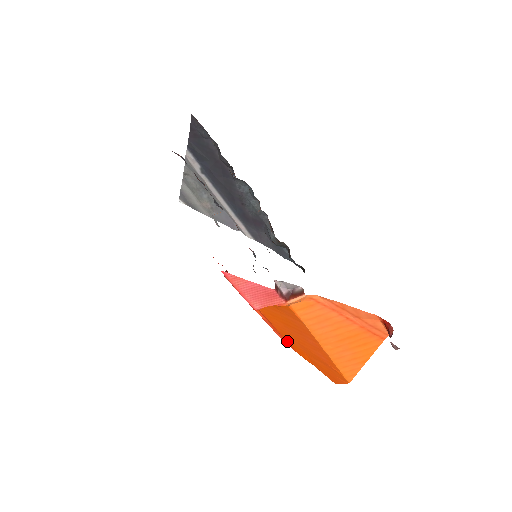
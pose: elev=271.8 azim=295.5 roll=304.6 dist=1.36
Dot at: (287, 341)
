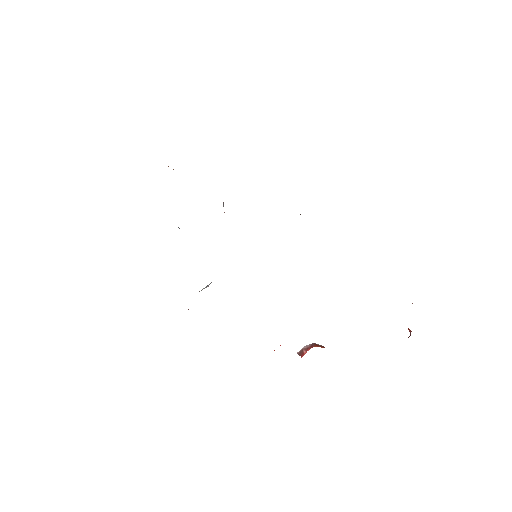
Dot at: occluded
